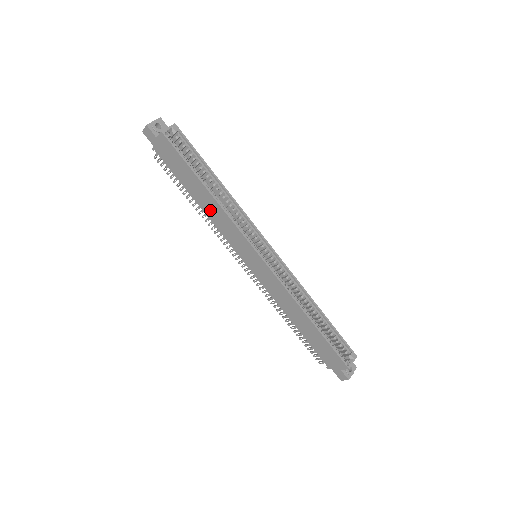
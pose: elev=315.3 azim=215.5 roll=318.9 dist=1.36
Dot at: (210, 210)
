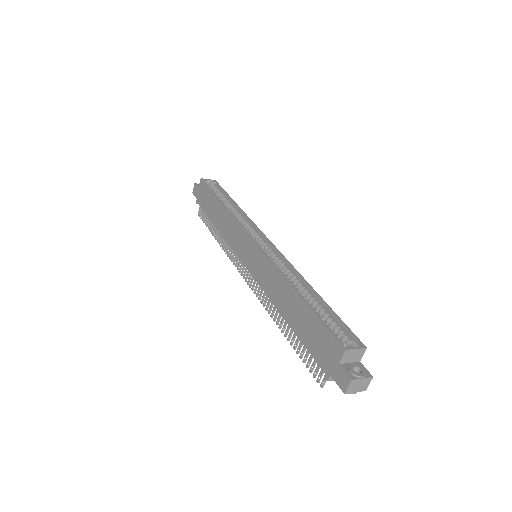
Dot at: (223, 225)
